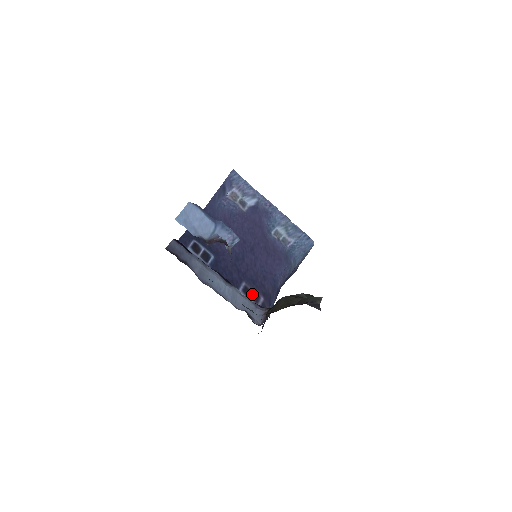
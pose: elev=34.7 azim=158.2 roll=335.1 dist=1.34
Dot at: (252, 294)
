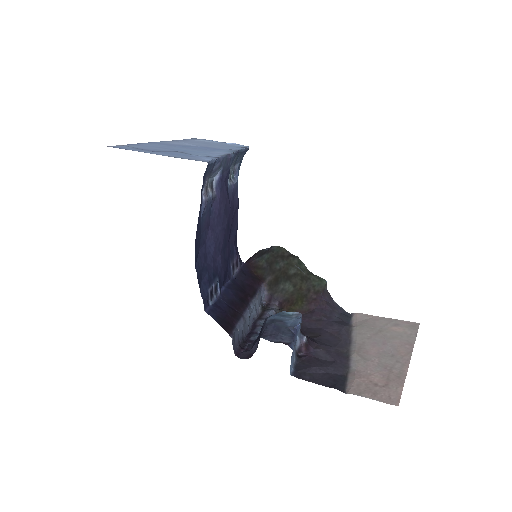
Dot at: (235, 265)
